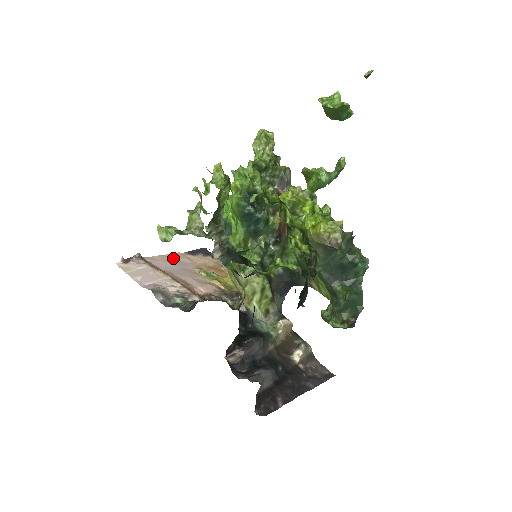
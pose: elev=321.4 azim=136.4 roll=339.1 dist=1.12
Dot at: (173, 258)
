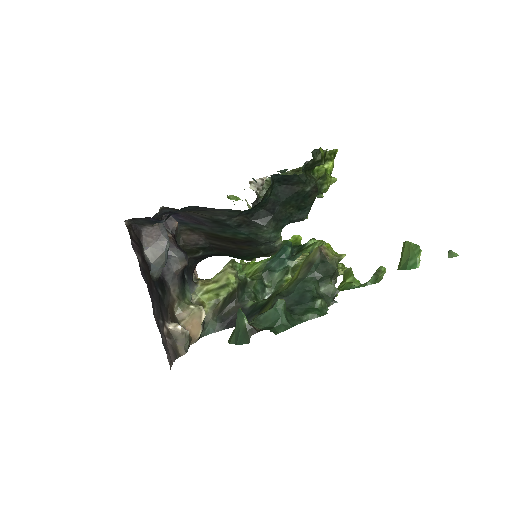
Dot at: occluded
